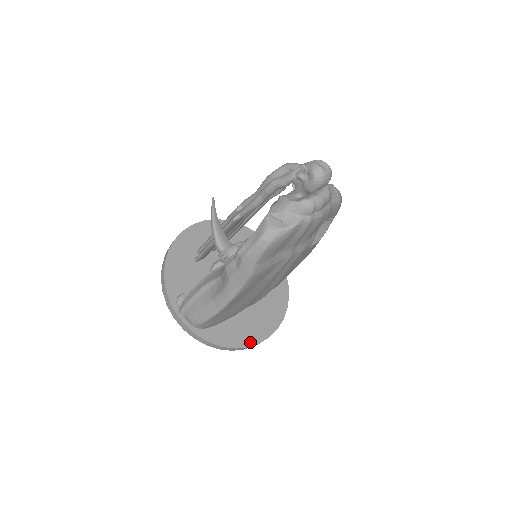
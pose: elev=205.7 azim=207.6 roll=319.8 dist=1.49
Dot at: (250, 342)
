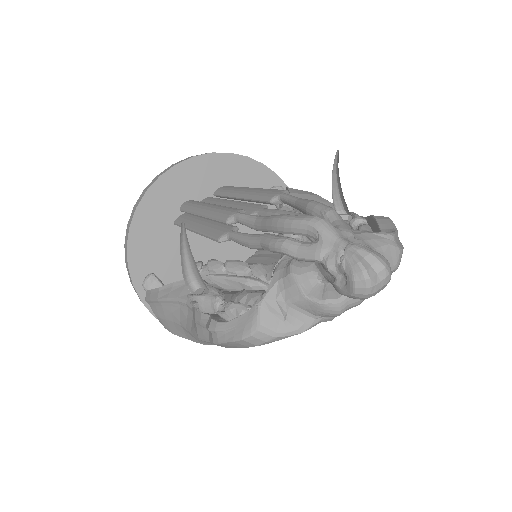
Dot at: occluded
